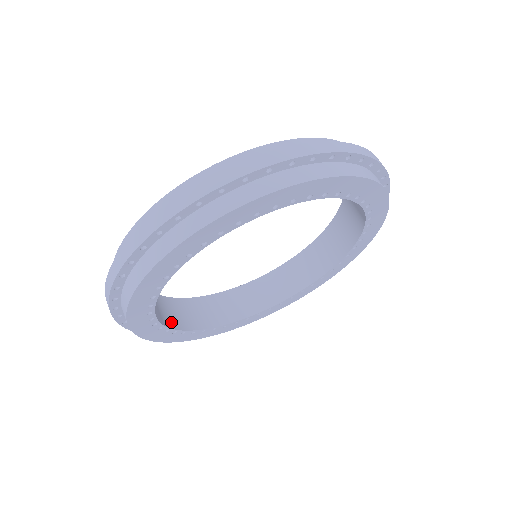
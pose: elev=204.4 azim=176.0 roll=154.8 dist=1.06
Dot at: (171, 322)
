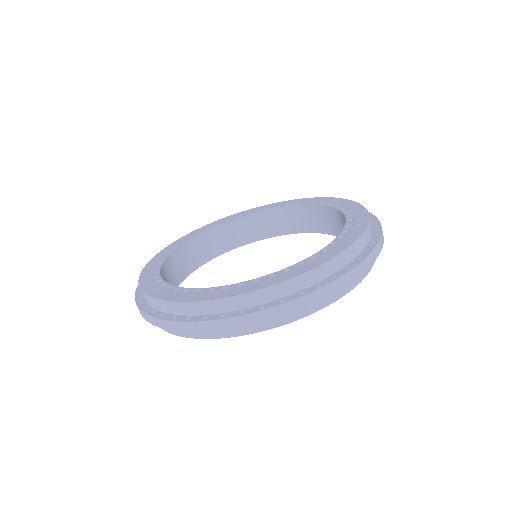
Dot at: (212, 253)
